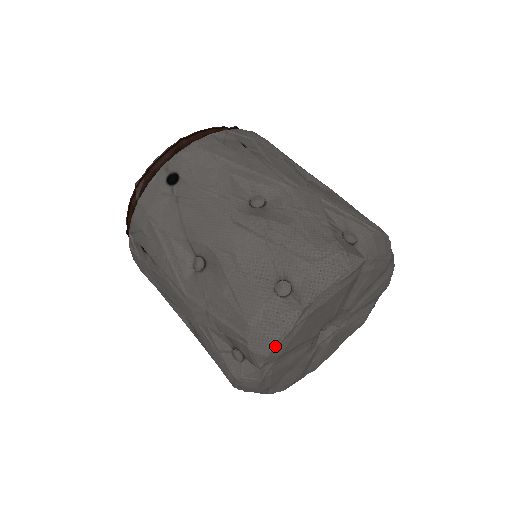
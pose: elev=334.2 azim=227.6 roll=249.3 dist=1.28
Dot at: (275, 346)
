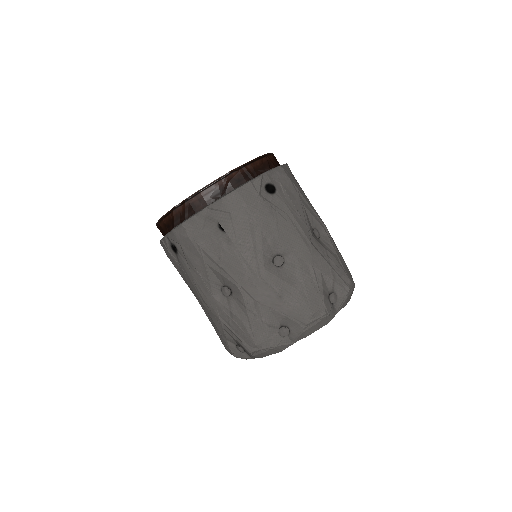
Dot at: occluded
